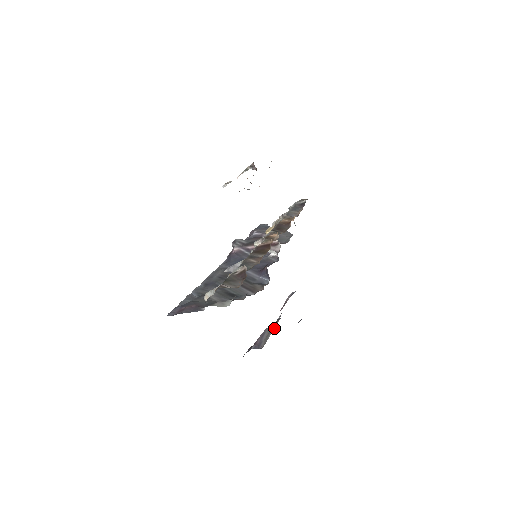
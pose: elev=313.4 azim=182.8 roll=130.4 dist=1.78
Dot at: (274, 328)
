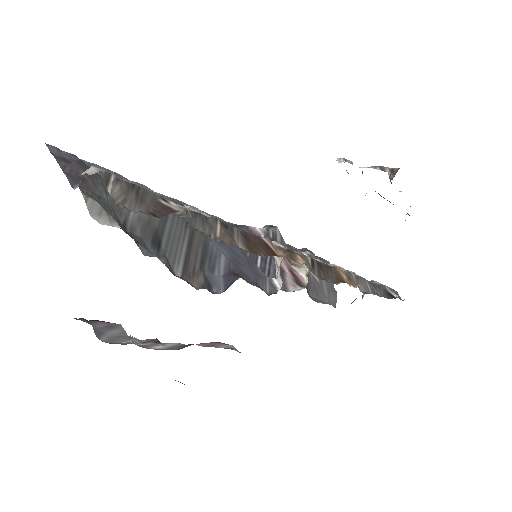
Dot at: (155, 346)
